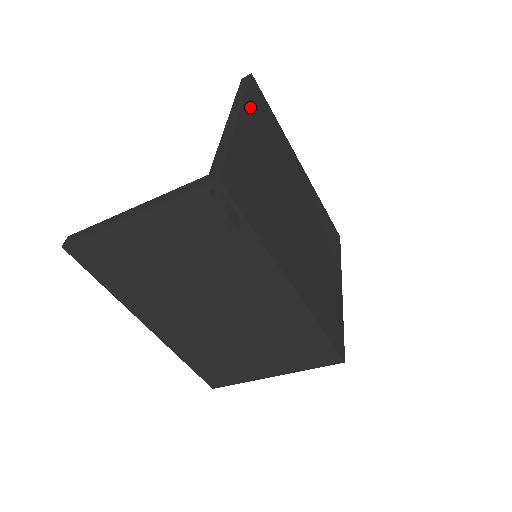
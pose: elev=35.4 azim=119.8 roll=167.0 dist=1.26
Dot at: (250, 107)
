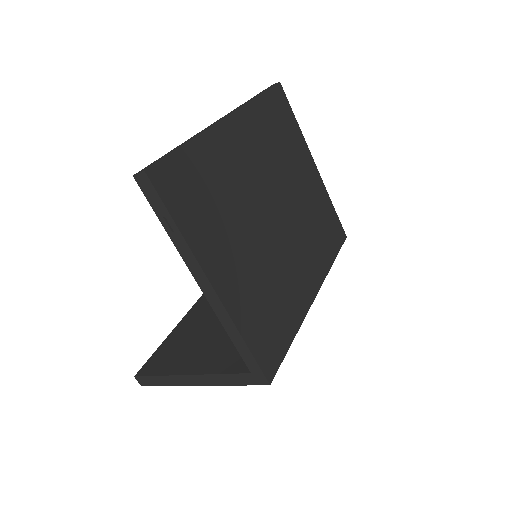
Dot at: (195, 235)
